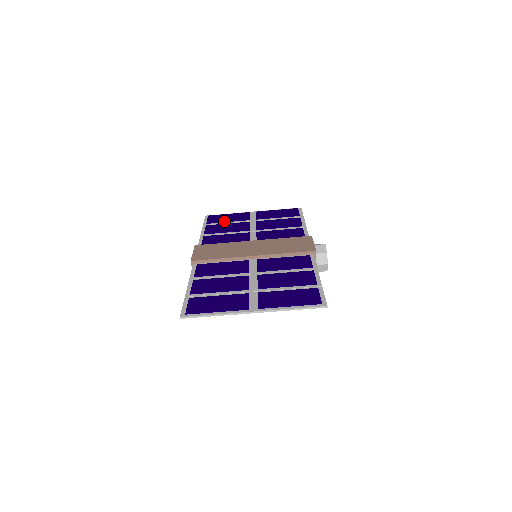
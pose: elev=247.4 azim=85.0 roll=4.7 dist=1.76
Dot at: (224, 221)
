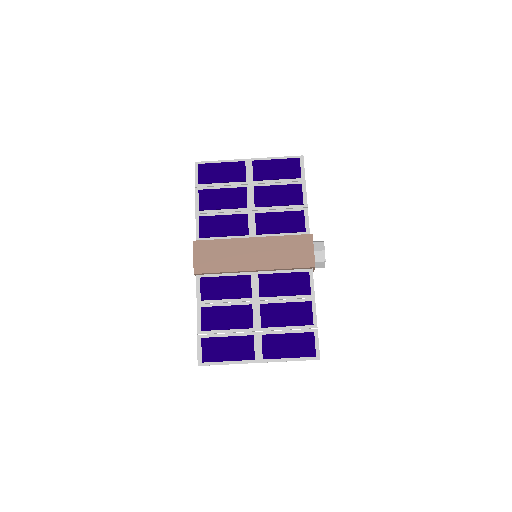
Dot at: (218, 182)
